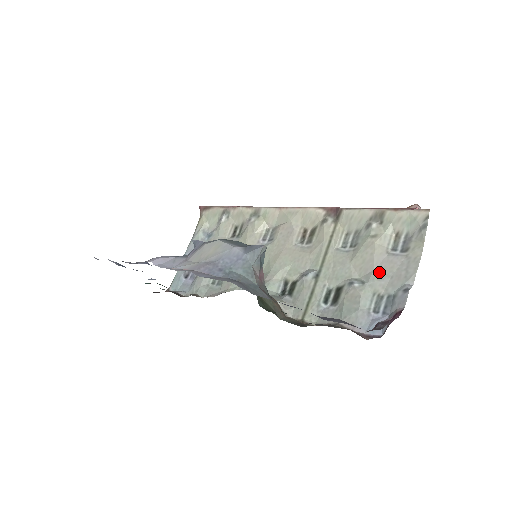
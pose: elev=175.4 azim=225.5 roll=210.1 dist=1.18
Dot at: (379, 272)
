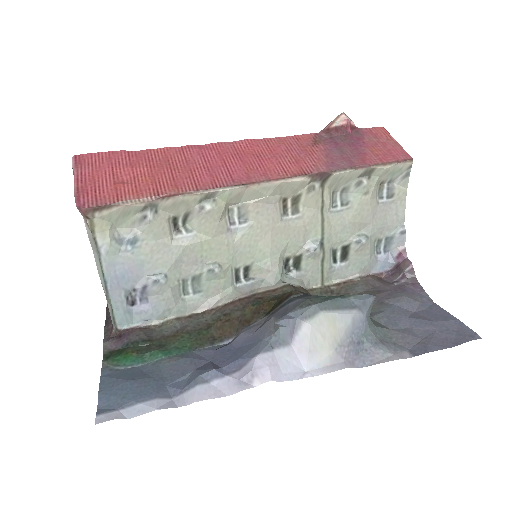
Dot at: (377, 223)
